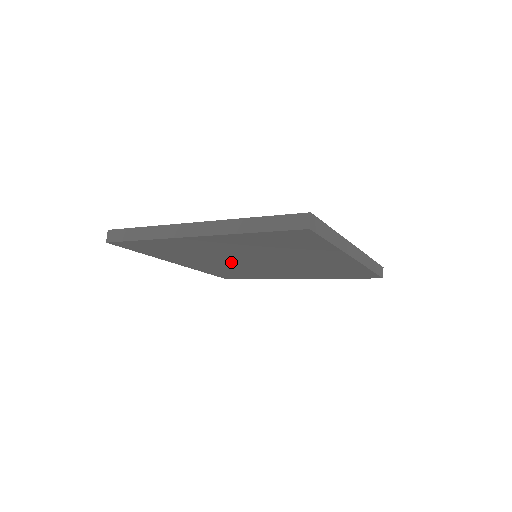
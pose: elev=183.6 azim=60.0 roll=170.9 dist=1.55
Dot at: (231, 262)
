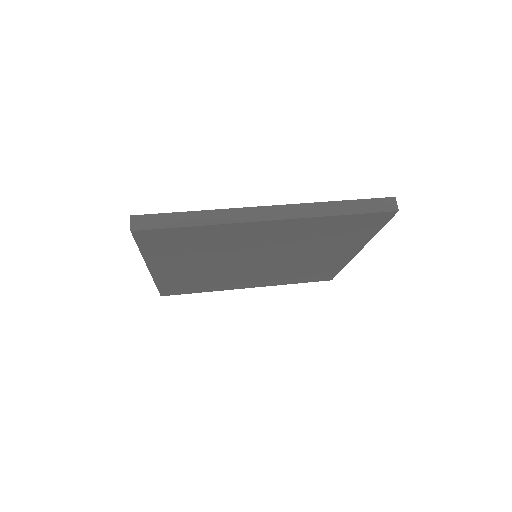
Dot at: (227, 264)
